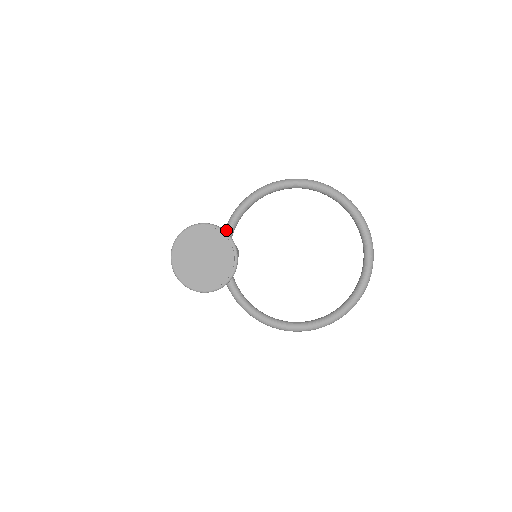
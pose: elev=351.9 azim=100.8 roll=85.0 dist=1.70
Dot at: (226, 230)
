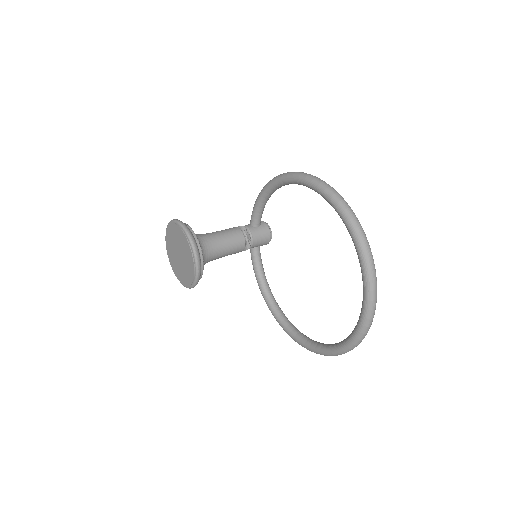
Dot at: (252, 212)
